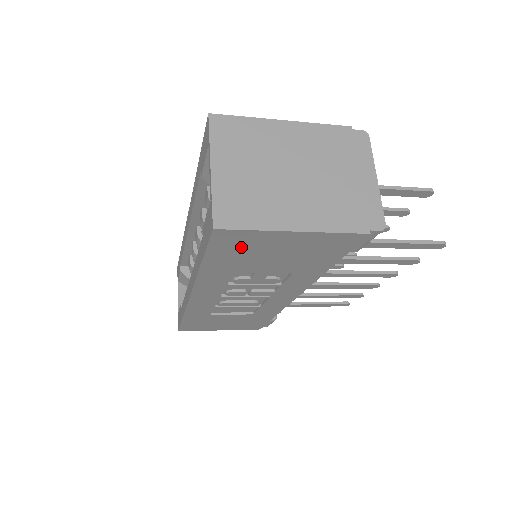
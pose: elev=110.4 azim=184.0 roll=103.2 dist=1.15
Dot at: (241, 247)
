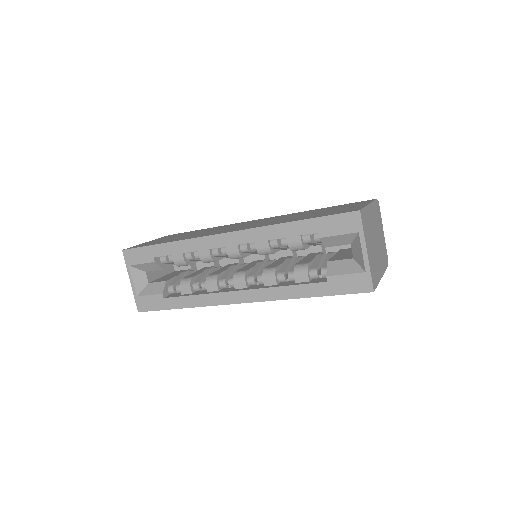
Dot at: occluded
